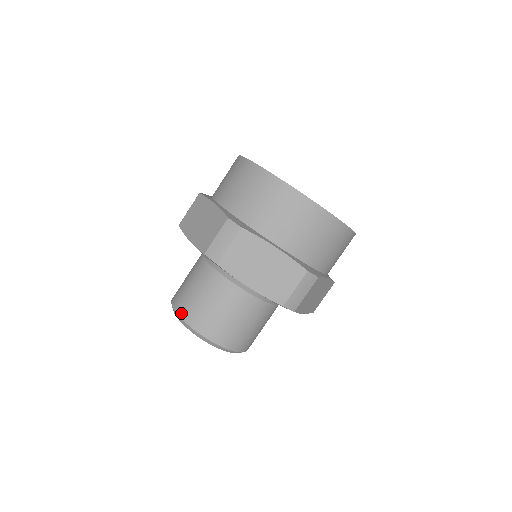
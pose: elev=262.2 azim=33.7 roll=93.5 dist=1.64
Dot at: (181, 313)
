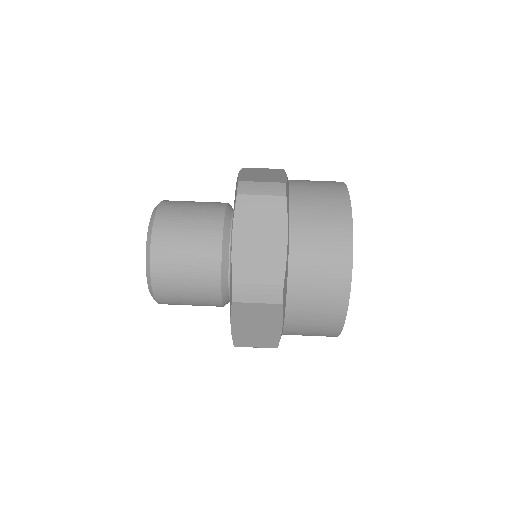
Dot at: (162, 206)
